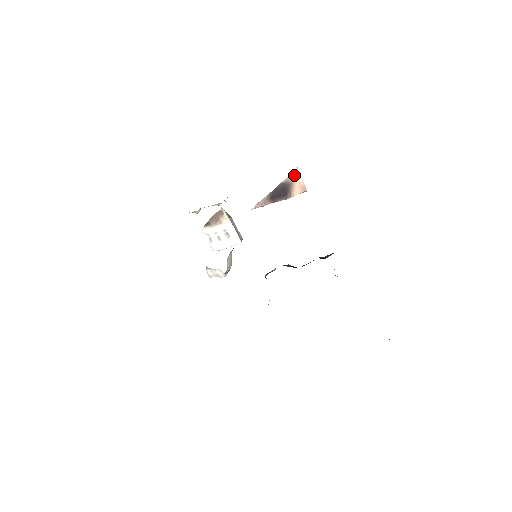
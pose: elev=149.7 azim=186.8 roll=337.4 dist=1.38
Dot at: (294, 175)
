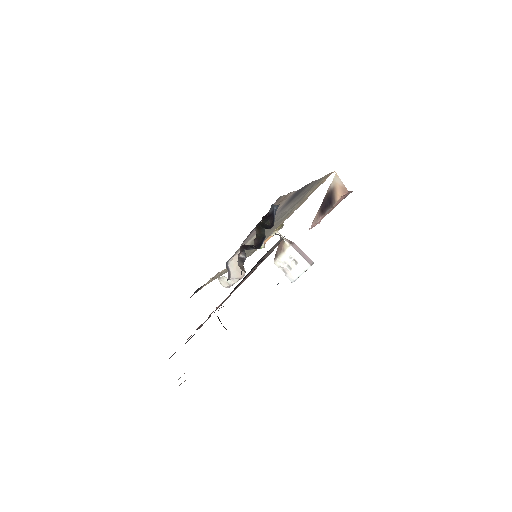
Dot at: (334, 181)
